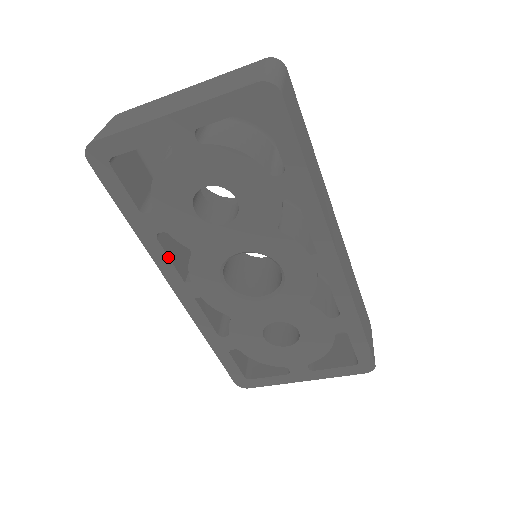
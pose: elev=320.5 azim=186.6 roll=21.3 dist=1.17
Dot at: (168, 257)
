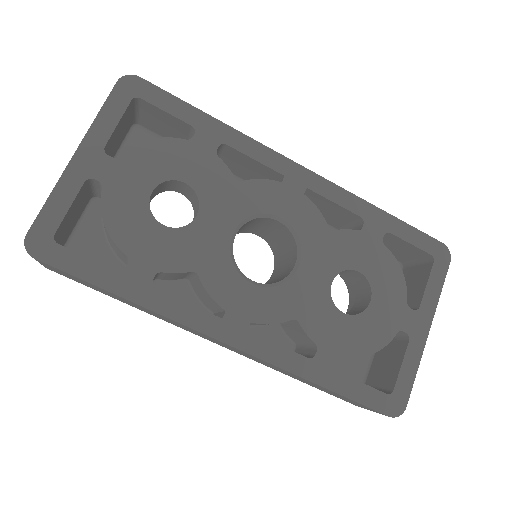
Dot at: (183, 302)
